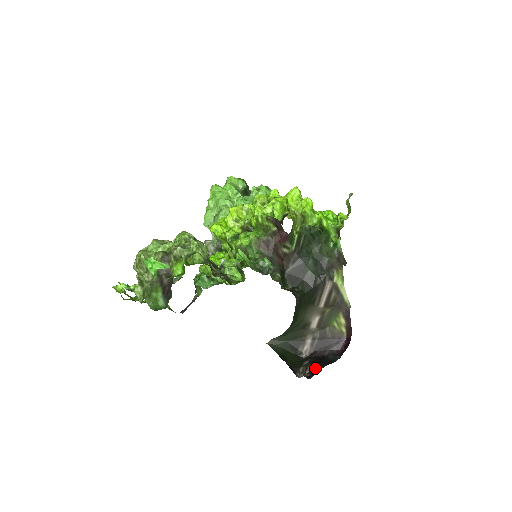
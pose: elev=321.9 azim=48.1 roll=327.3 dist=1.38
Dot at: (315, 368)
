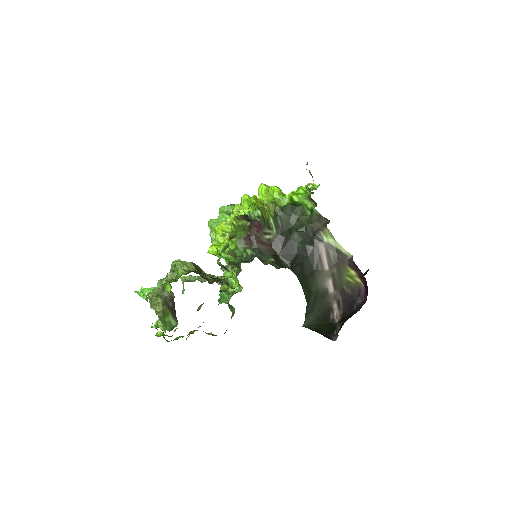
Dot at: (342, 324)
